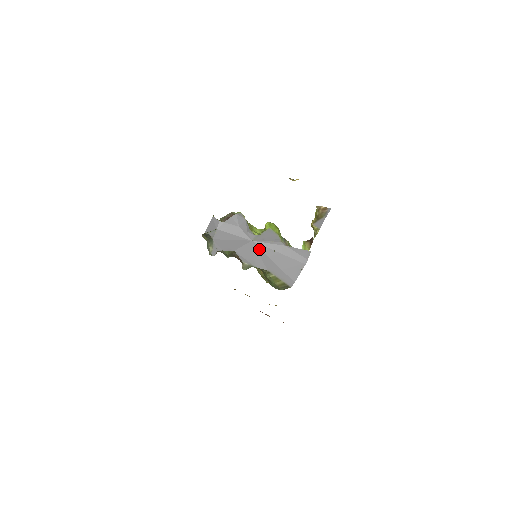
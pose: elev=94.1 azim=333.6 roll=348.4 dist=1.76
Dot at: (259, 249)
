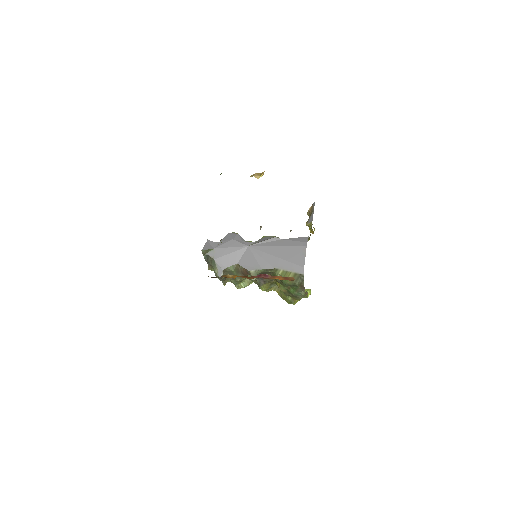
Dot at: (258, 251)
